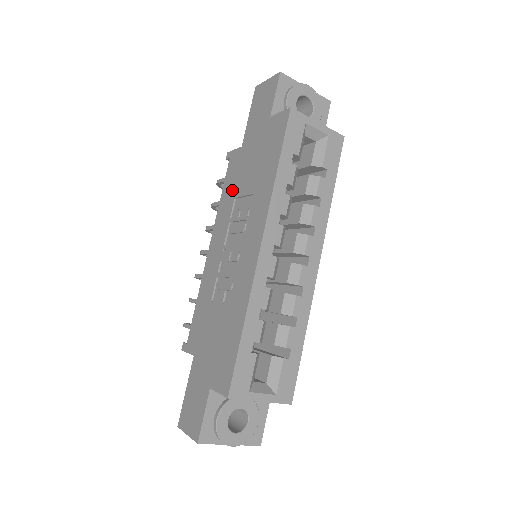
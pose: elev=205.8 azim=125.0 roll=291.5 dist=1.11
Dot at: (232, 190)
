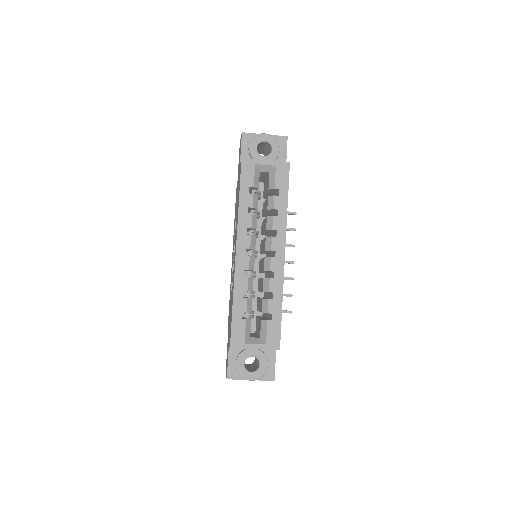
Dot at: (235, 216)
